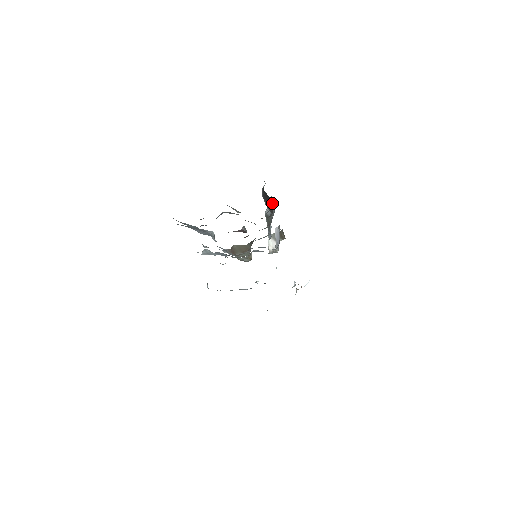
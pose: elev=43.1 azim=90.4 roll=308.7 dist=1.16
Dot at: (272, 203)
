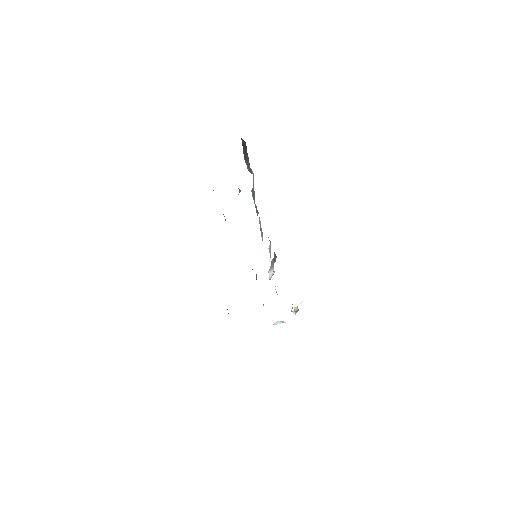
Dot at: (253, 179)
